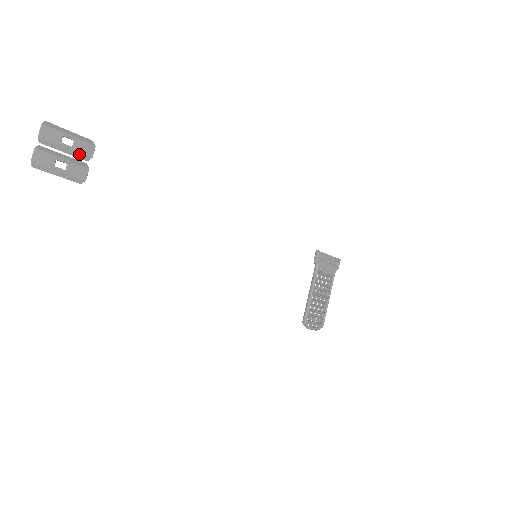
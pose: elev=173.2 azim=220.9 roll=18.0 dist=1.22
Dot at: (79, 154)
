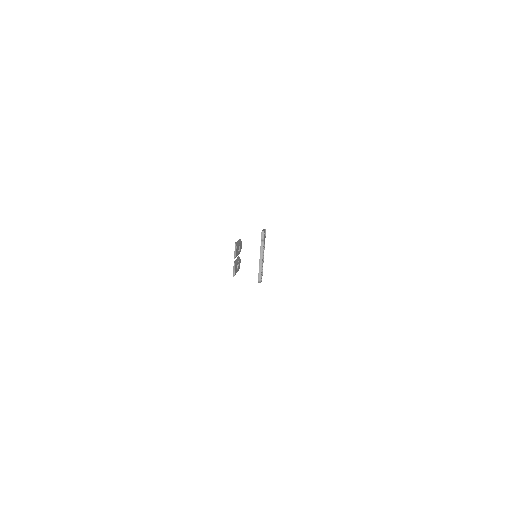
Dot at: (239, 253)
